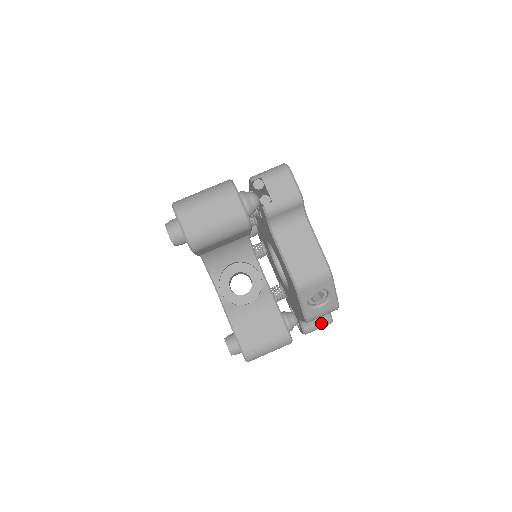
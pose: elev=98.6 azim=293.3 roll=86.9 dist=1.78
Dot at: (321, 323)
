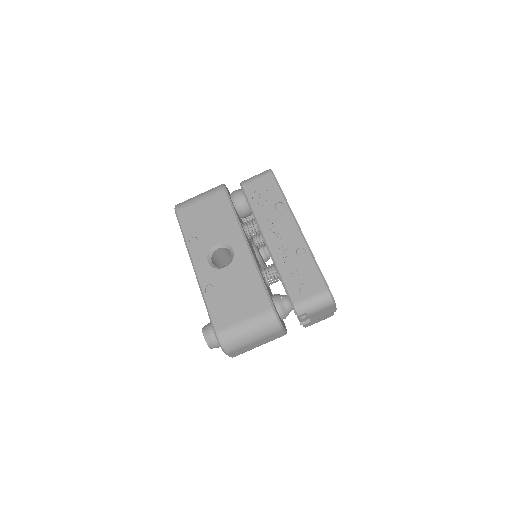
Dot at: occluded
